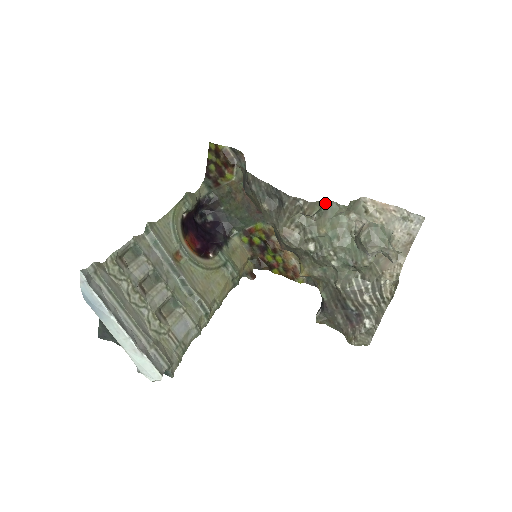
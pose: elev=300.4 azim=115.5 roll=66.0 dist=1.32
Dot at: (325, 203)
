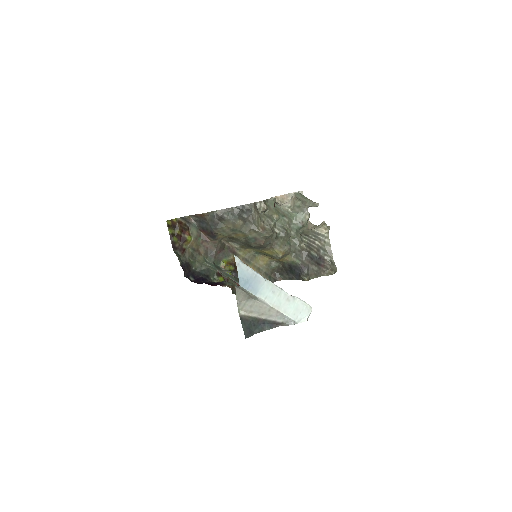
Dot at: (266, 201)
